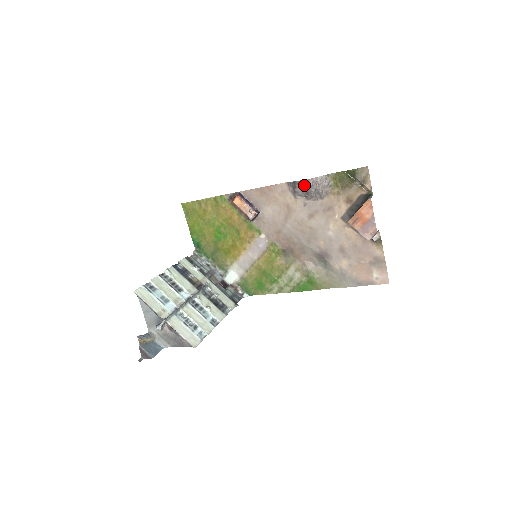
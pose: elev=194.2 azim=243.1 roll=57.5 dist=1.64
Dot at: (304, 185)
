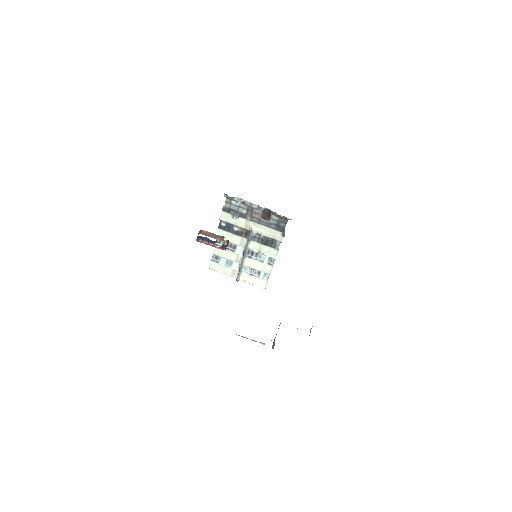
Dot at: occluded
